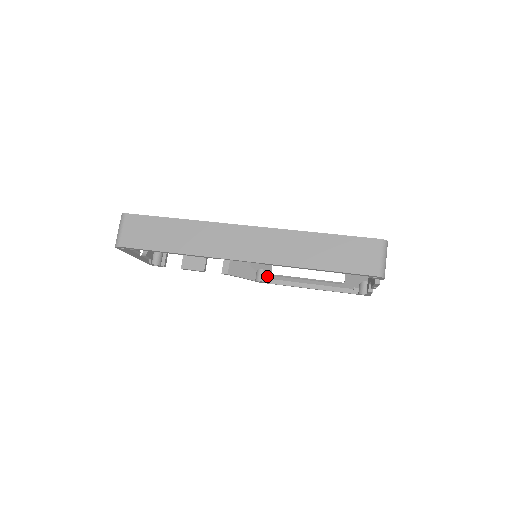
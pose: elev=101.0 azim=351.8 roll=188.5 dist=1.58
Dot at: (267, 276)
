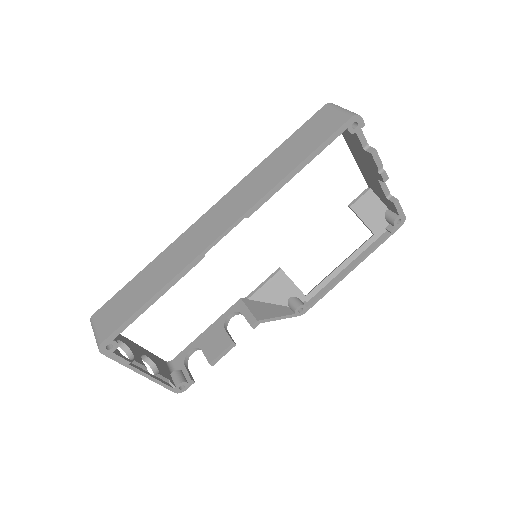
Dot at: (302, 301)
